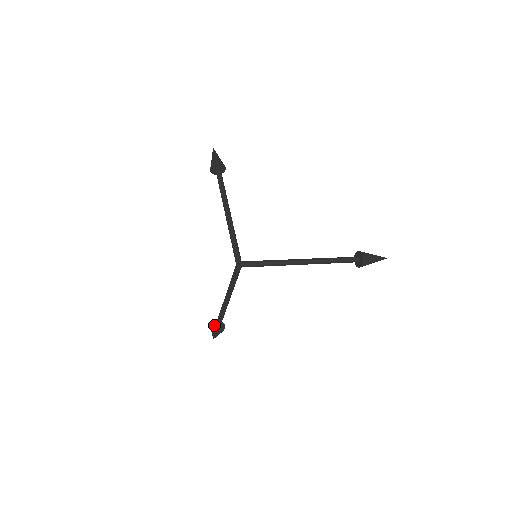
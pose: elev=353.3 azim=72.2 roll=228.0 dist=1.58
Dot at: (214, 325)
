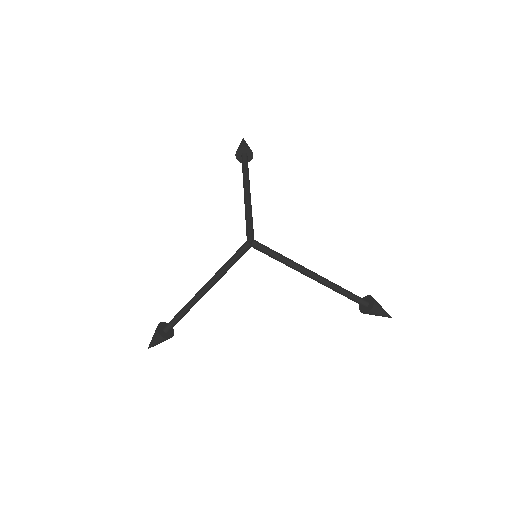
Dot at: (162, 327)
